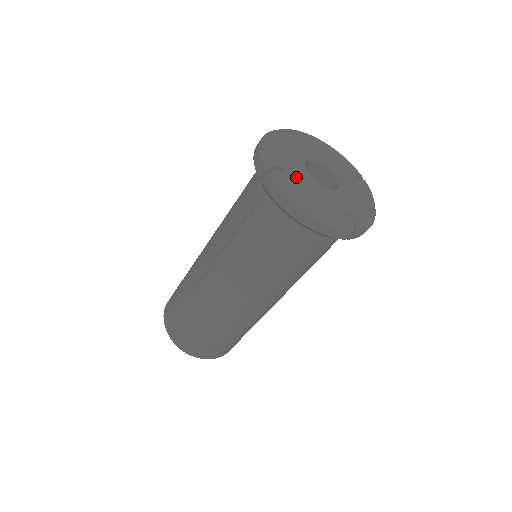
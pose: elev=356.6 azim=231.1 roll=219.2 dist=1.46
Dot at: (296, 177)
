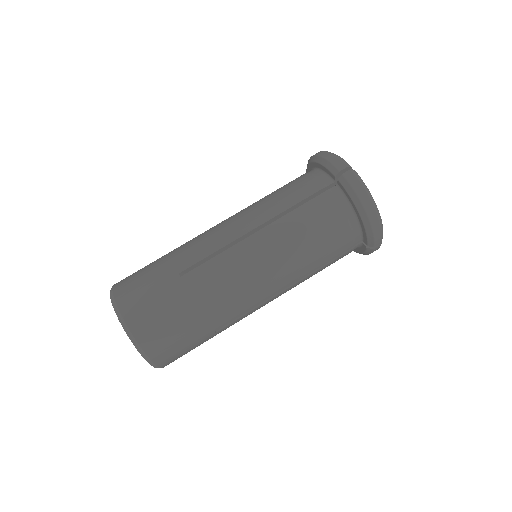
Dot at: occluded
